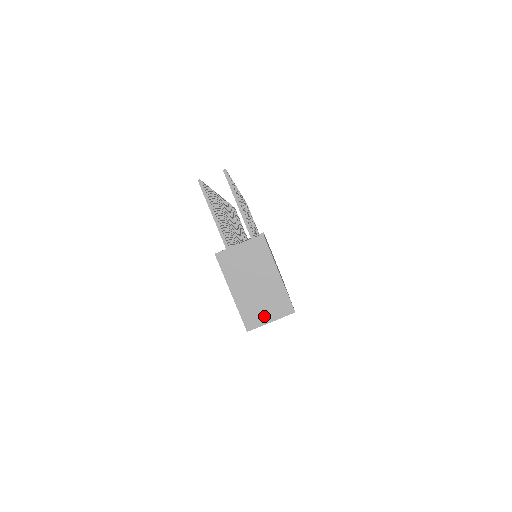
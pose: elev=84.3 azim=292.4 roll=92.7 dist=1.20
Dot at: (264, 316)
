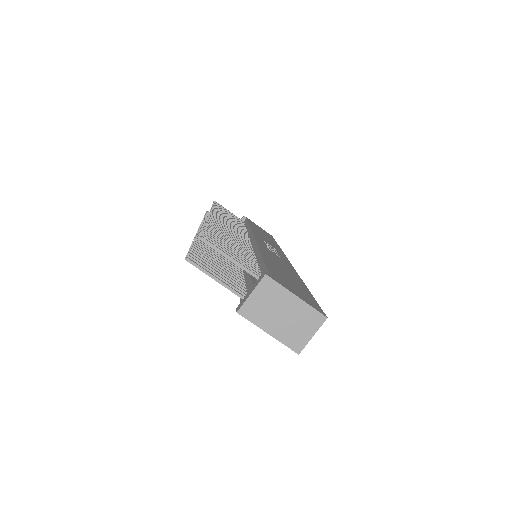
Dot at: (305, 335)
